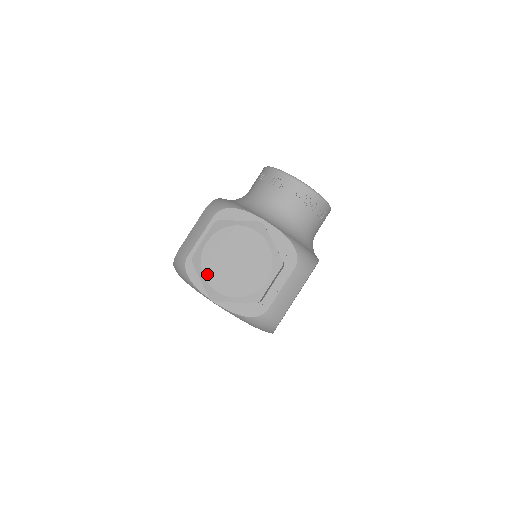
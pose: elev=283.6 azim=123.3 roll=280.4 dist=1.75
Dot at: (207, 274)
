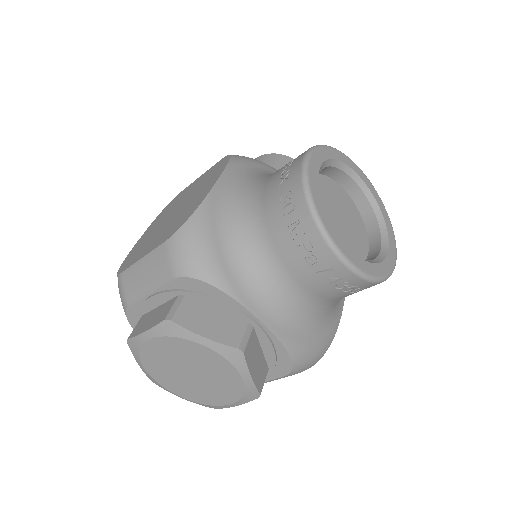
Dot at: (147, 367)
